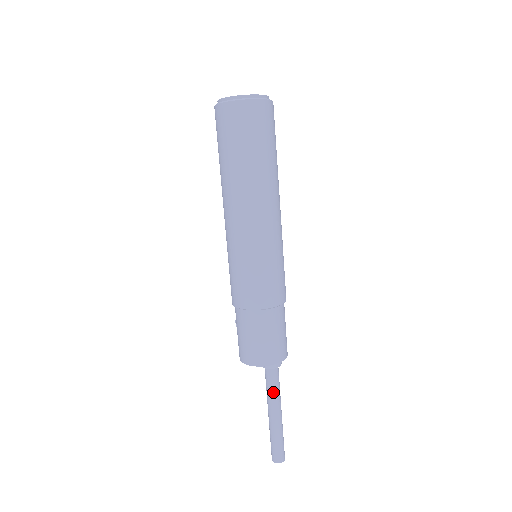
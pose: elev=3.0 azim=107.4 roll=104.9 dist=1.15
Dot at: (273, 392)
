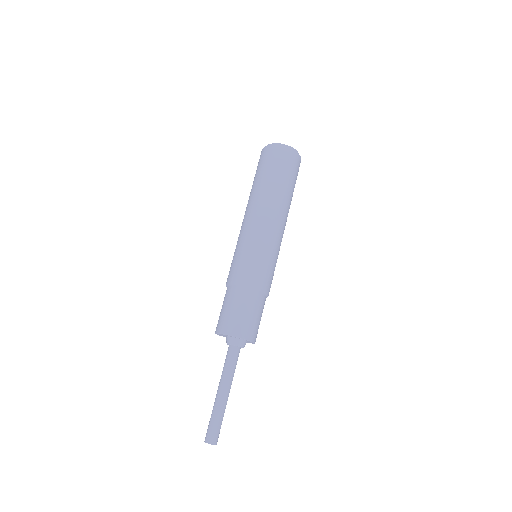
Dot at: (224, 368)
